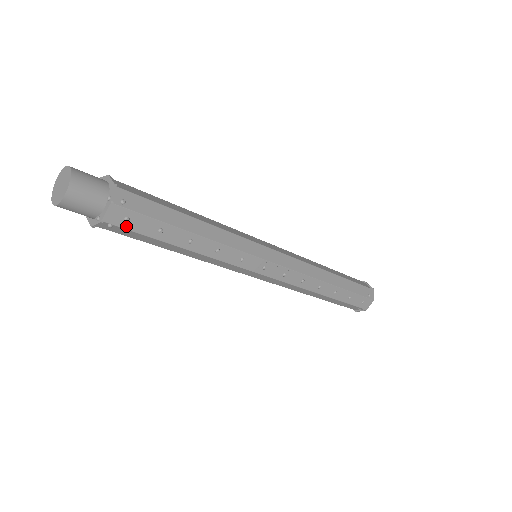
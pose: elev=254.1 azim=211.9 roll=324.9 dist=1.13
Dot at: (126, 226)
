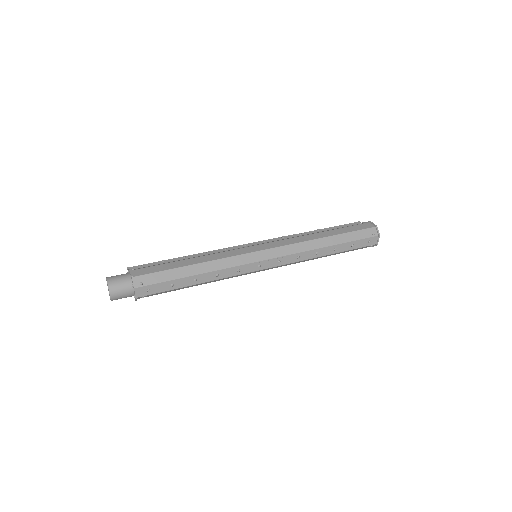
Dot at: (151, 293)
